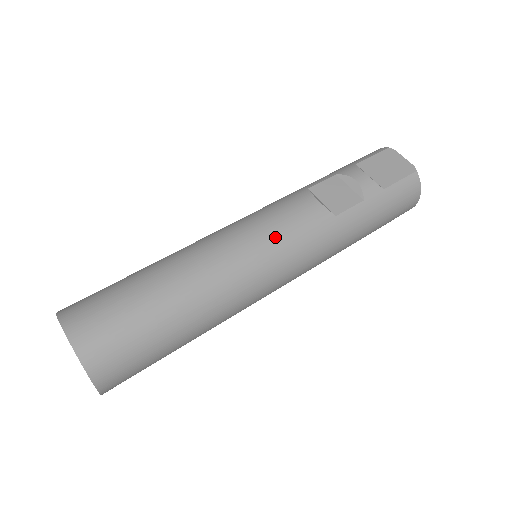
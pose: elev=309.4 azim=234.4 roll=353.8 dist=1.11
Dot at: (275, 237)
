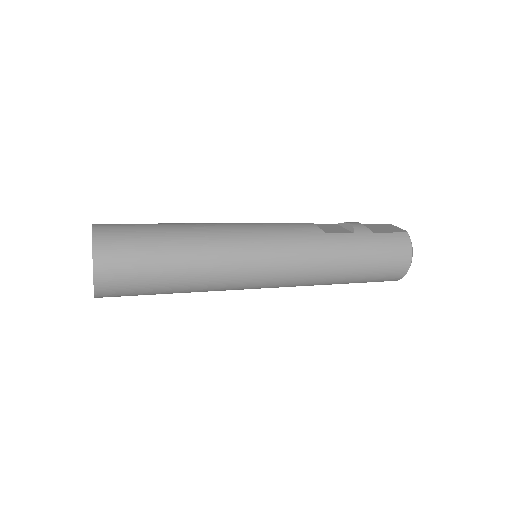
Dot at: (270, 228)
